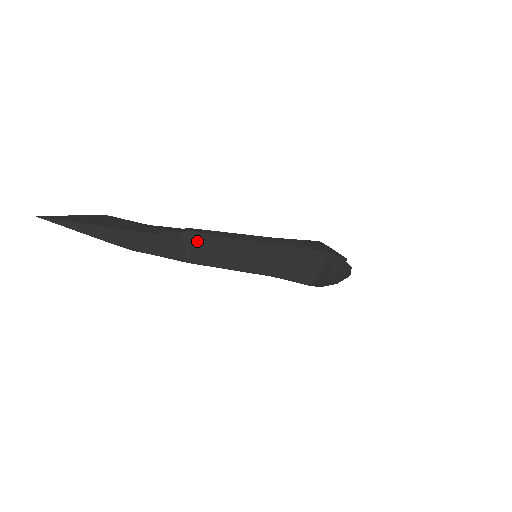
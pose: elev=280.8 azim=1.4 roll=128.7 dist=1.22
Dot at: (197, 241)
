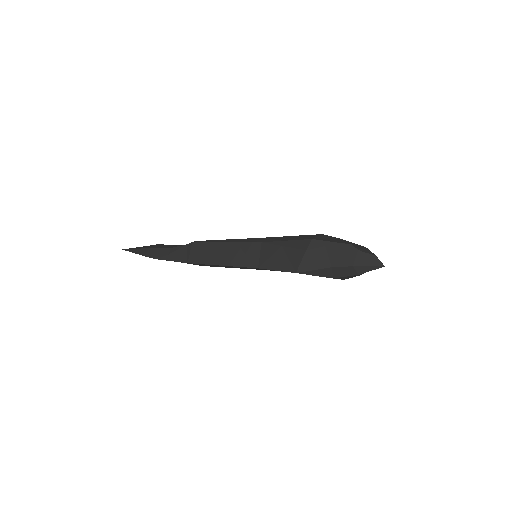
Dot at: (194, 248)
